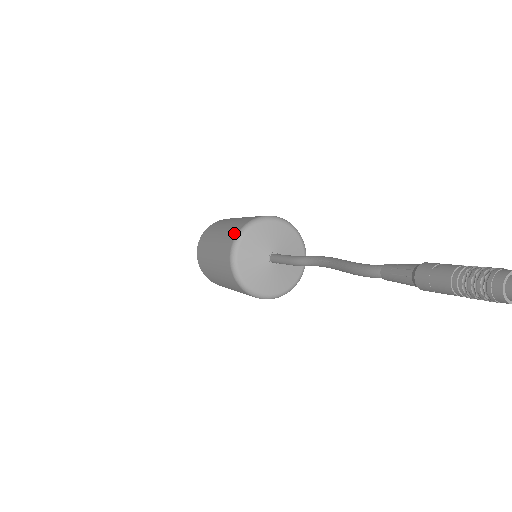
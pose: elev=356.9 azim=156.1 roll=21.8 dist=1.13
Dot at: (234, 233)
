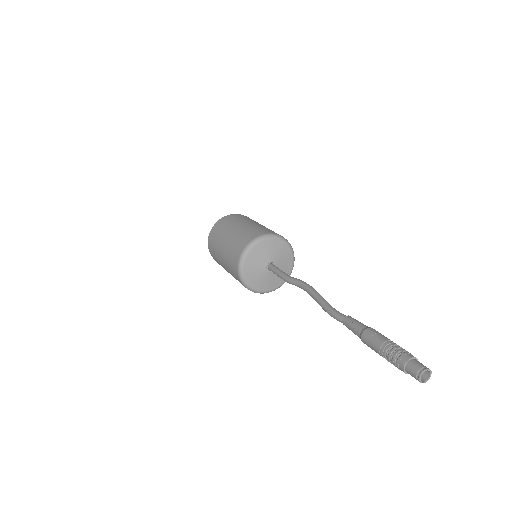
Dot at: (236, 257)
